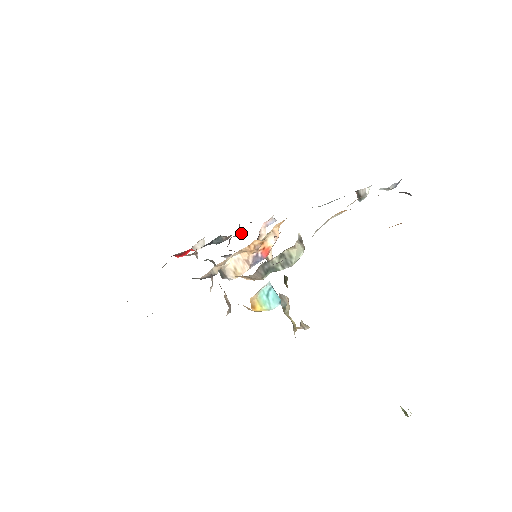
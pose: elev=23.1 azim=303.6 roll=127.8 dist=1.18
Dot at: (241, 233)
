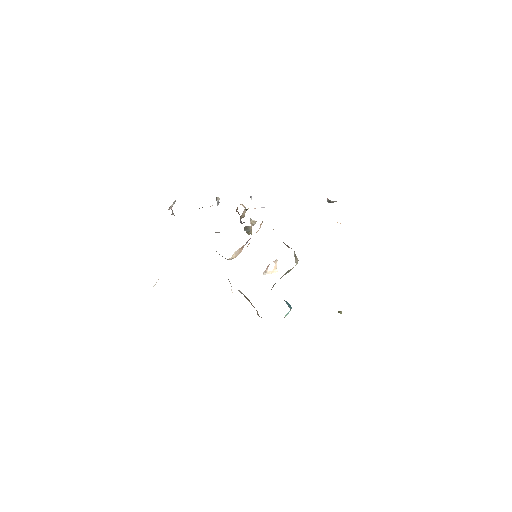
Dot at: (218, 202)
